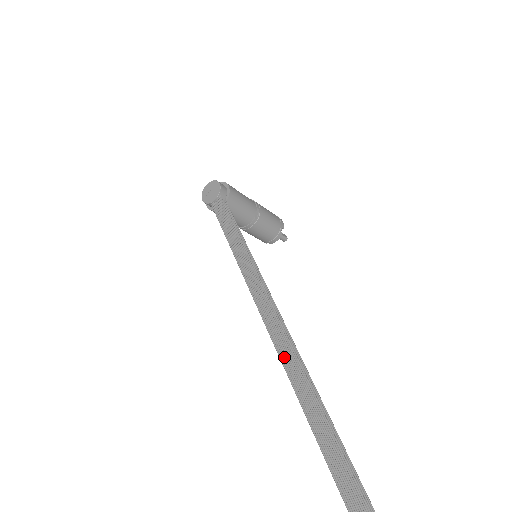
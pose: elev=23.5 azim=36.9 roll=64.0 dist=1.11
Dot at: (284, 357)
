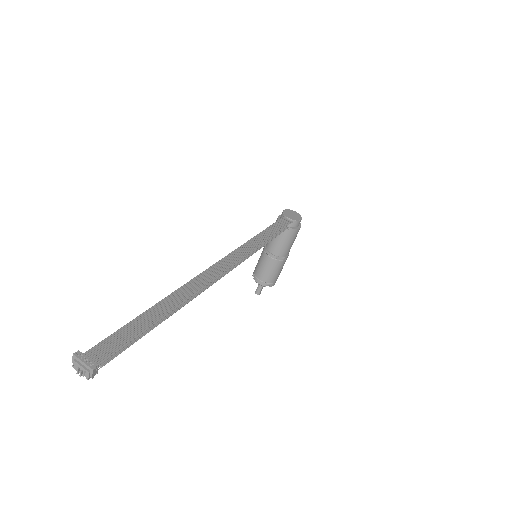
Dot at: (204, 275)
